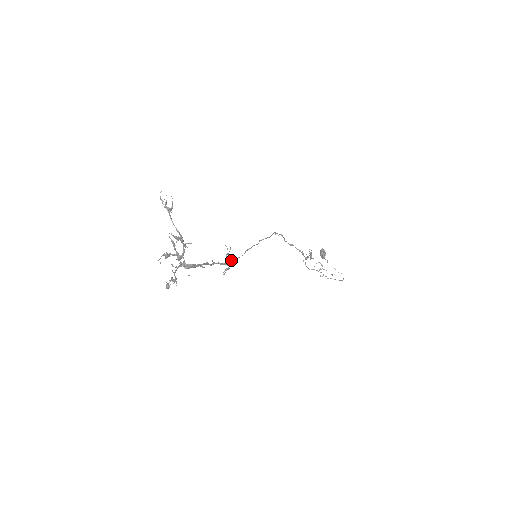
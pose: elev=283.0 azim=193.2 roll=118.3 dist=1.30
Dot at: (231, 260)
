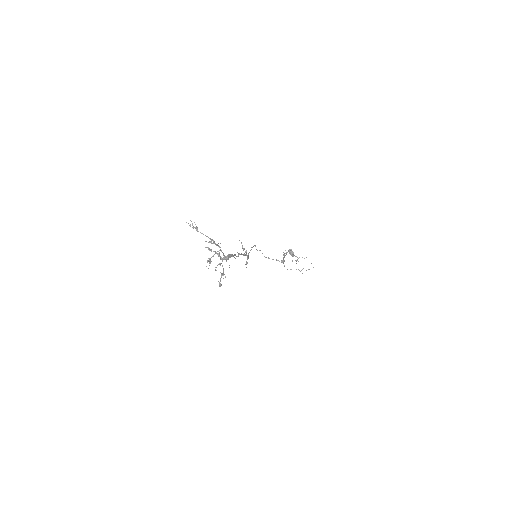
Dot at: (246, 254)
